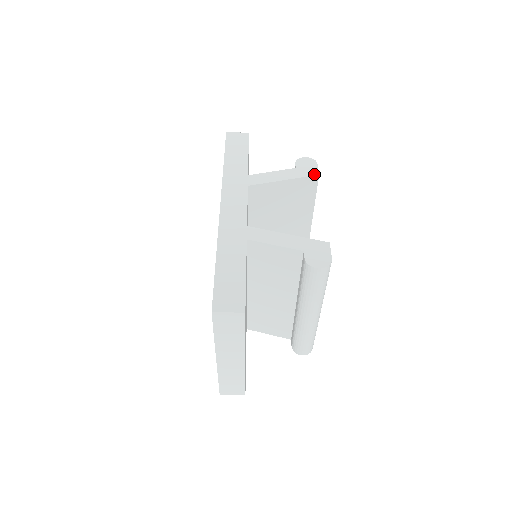
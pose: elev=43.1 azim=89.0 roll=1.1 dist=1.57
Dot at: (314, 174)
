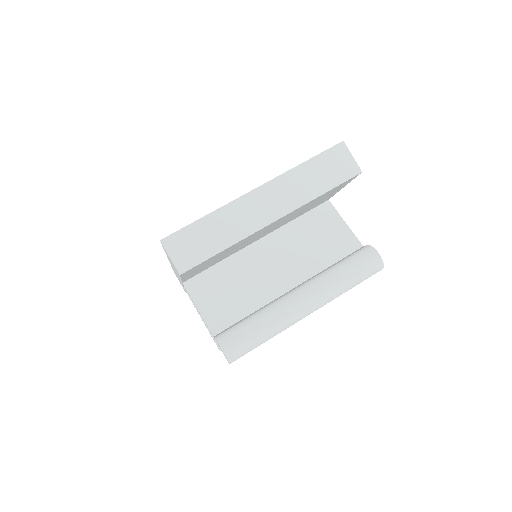
Dot at: occluded
